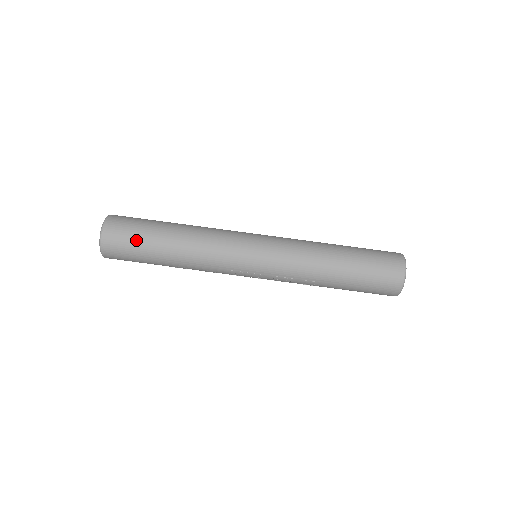
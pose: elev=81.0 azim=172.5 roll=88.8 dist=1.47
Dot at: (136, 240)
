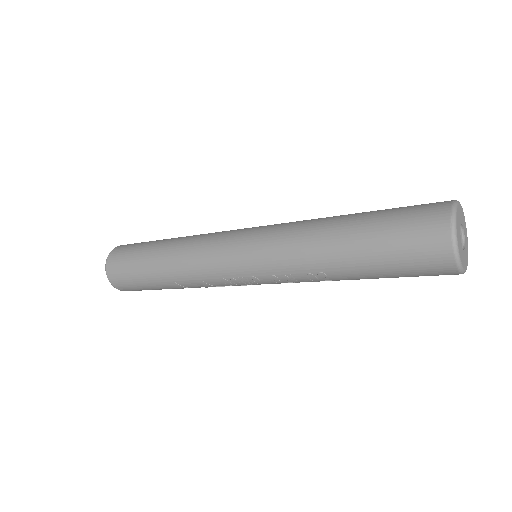
Dot at: (131, 264)
